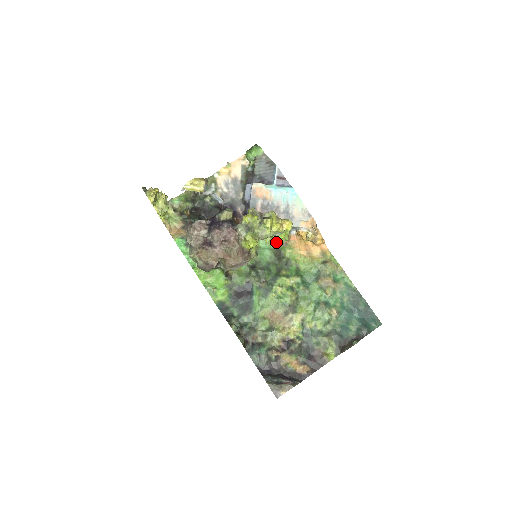
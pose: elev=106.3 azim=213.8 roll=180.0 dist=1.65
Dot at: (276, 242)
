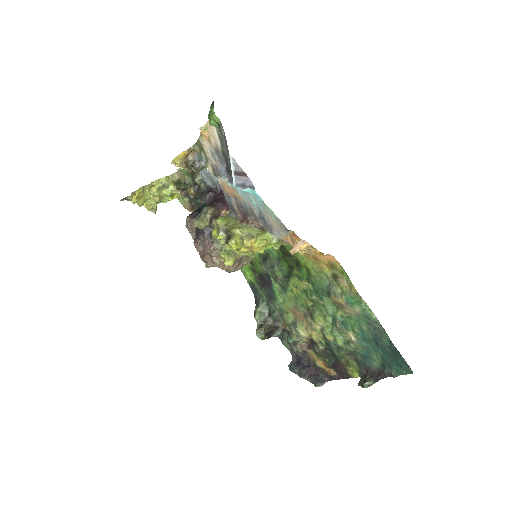
Dot at: occluded
